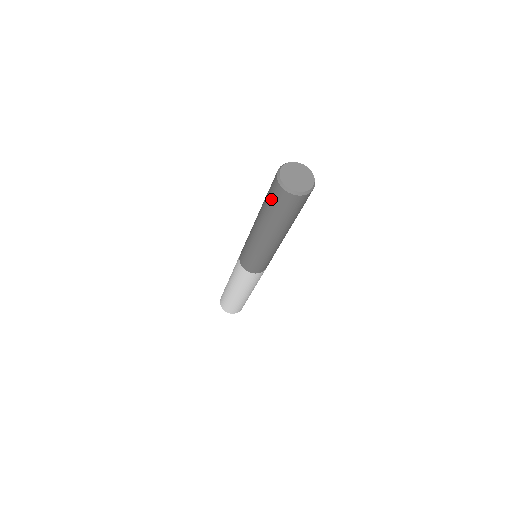
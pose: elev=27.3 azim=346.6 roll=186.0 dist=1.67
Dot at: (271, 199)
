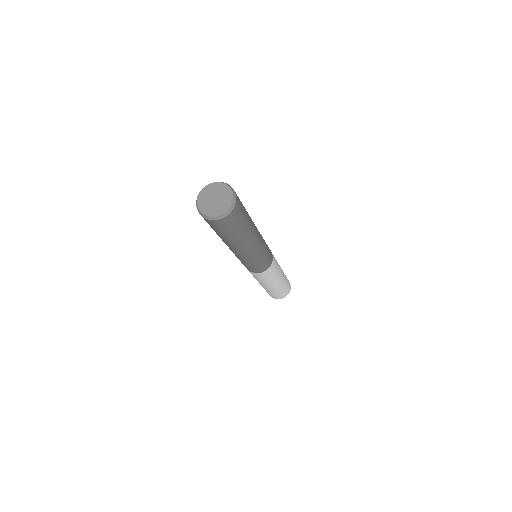
Dot at: occluded
